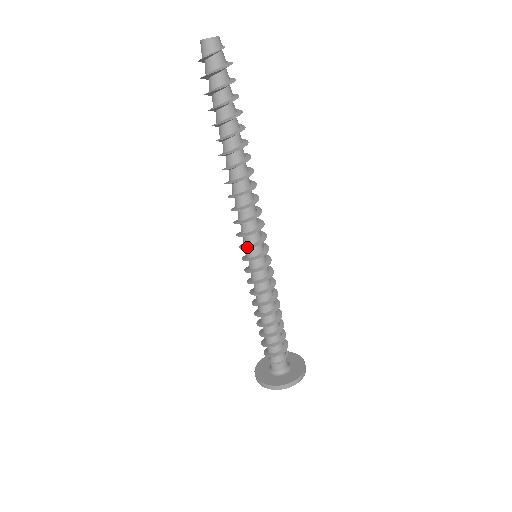
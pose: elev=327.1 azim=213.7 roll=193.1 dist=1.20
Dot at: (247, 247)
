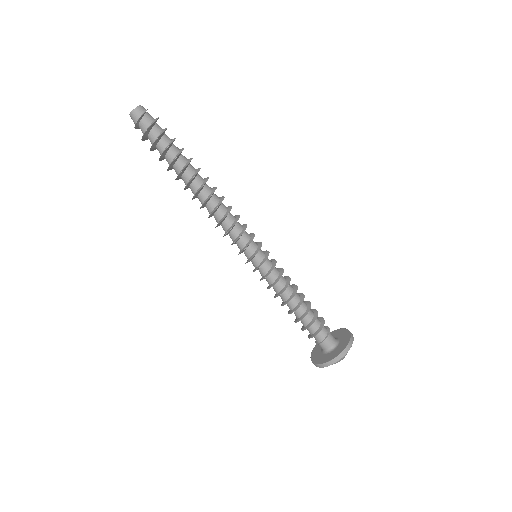
Dot at: (239, 252)
